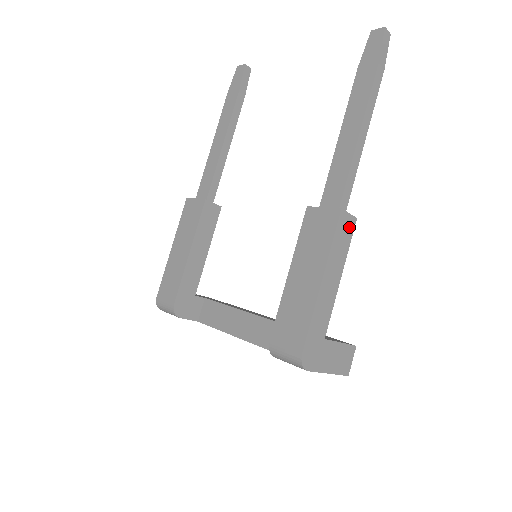
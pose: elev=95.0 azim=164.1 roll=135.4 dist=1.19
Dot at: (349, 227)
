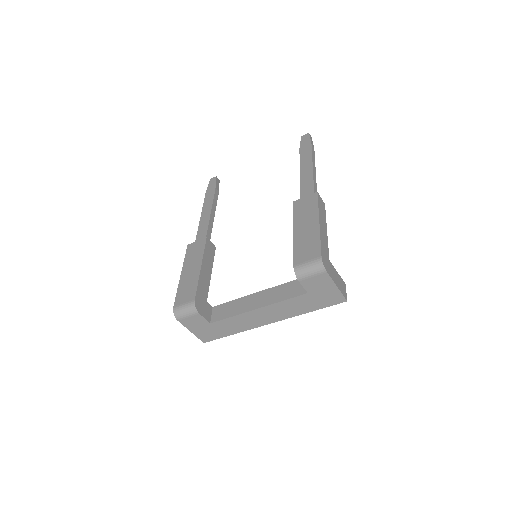
Dot at: (323, 205)
